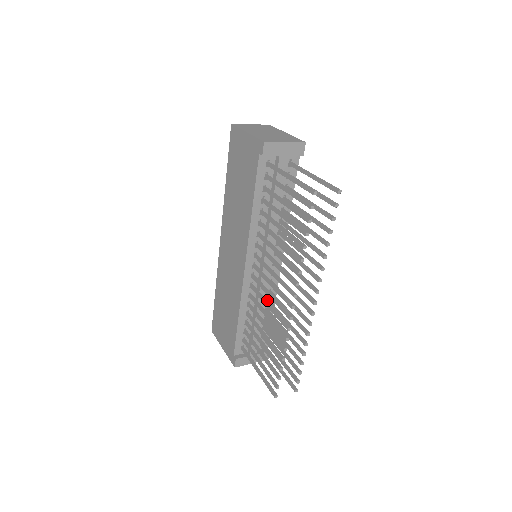
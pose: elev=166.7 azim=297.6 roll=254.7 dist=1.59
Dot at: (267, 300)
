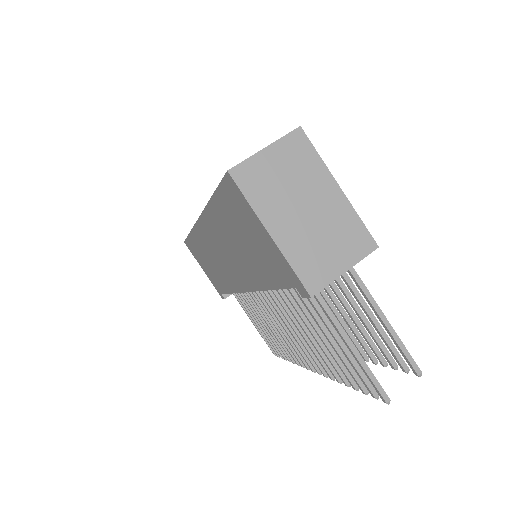
Dot at: occluded
